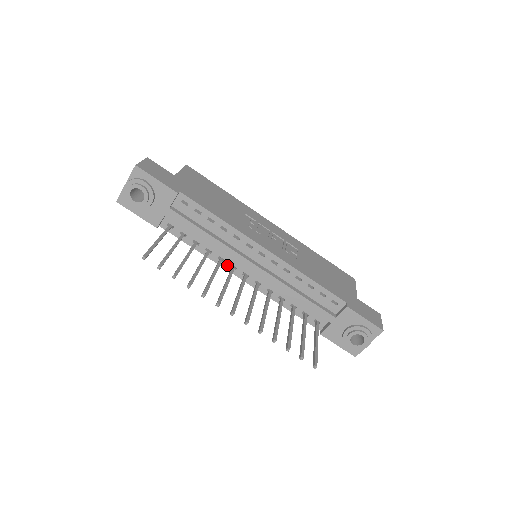
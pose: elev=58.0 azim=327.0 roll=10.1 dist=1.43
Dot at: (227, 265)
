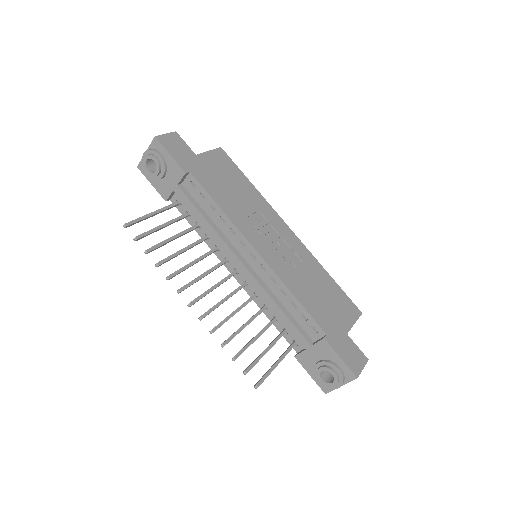
Dot at: (221, 256)
